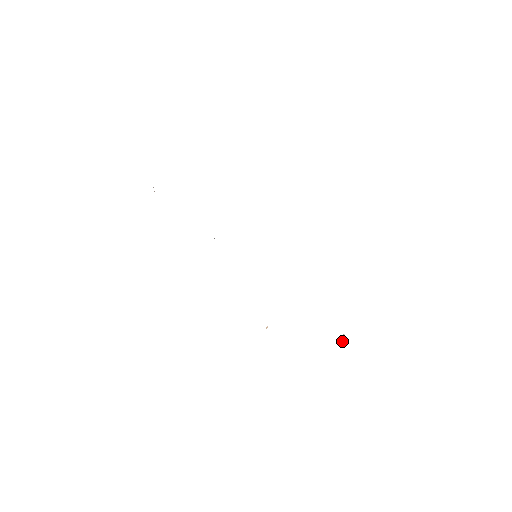
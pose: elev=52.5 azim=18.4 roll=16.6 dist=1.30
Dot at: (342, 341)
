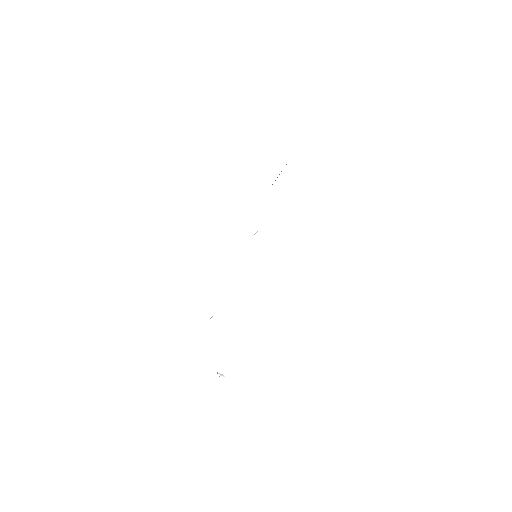
Dot at: (218, 373)
